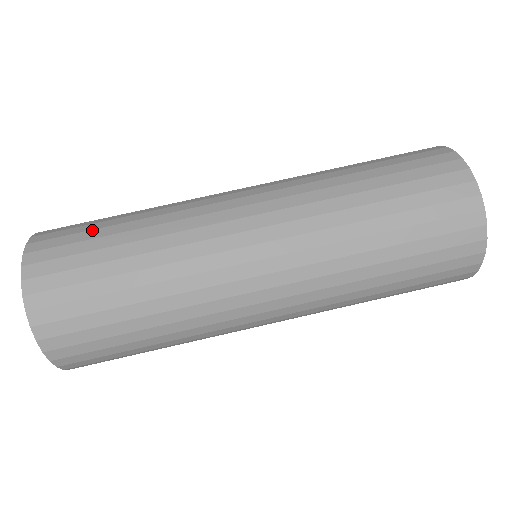
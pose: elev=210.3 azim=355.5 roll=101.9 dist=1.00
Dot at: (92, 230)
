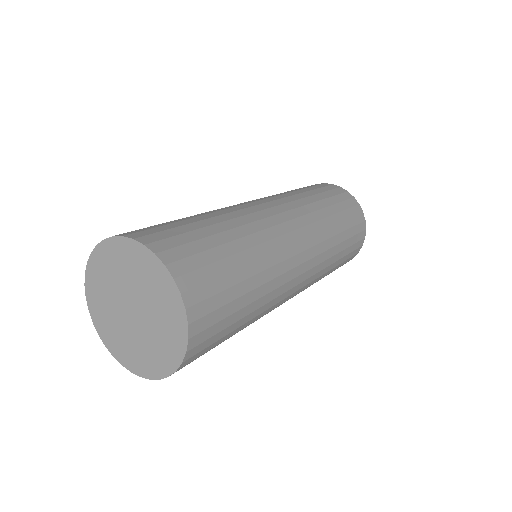
Dot at: (220, 261)
